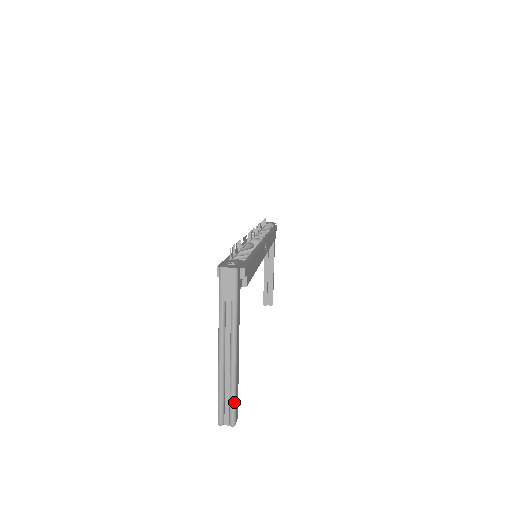
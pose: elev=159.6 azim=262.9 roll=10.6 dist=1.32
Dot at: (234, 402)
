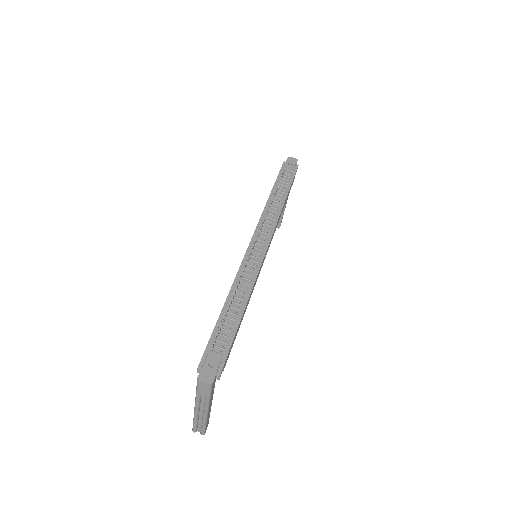
Dot at: (204, 429)
